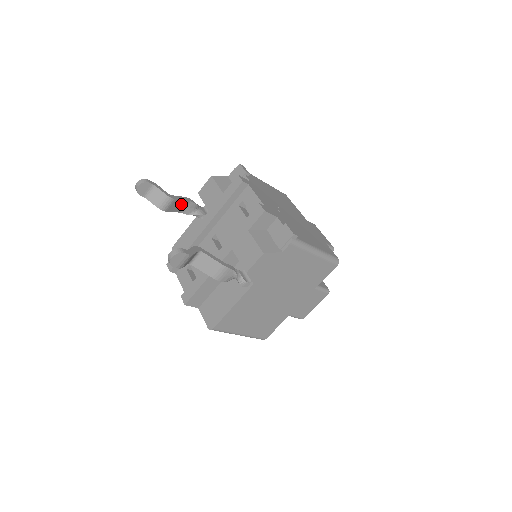
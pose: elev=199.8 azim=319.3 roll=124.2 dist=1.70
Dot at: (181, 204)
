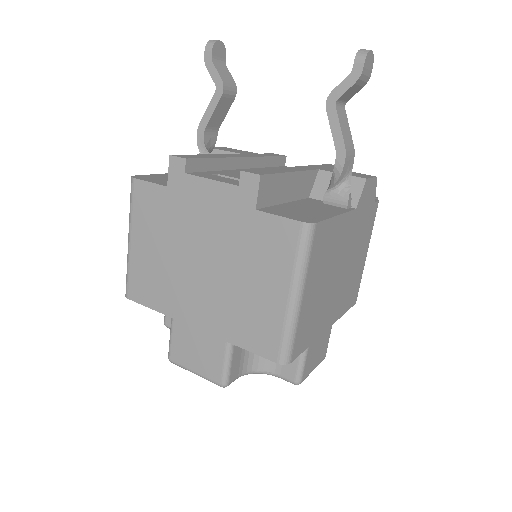
Dot at: (219, 118)
